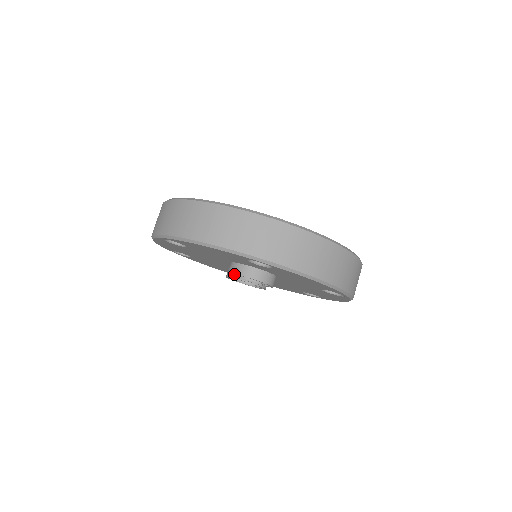
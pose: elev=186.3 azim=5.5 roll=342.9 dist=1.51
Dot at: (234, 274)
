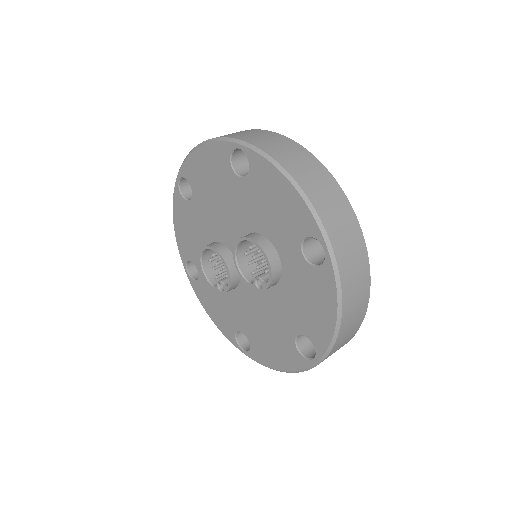
Dot at: (238, 246)
